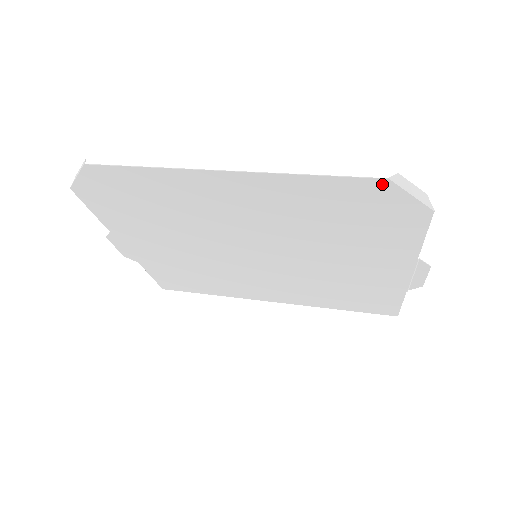
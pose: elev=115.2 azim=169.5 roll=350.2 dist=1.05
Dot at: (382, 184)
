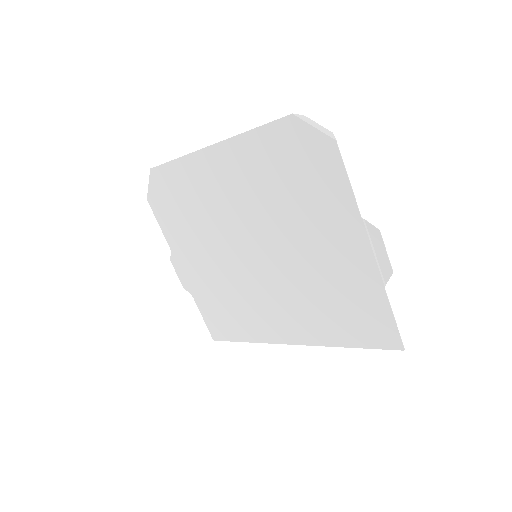
Dot at: (291, 121)
